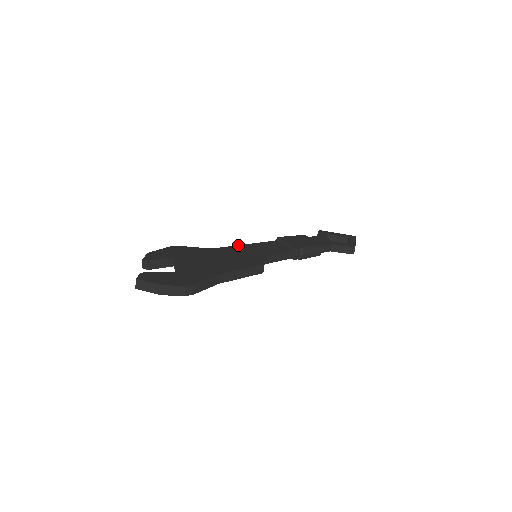
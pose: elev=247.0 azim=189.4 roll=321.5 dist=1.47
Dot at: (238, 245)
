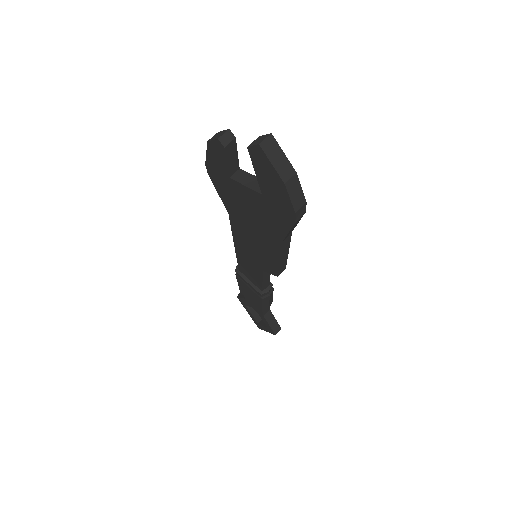
Dot at: occluded
